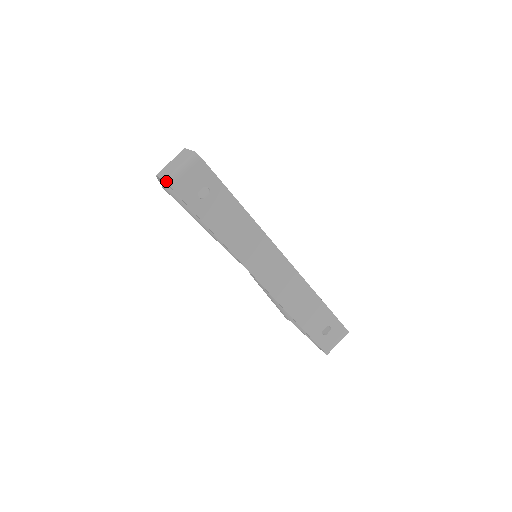
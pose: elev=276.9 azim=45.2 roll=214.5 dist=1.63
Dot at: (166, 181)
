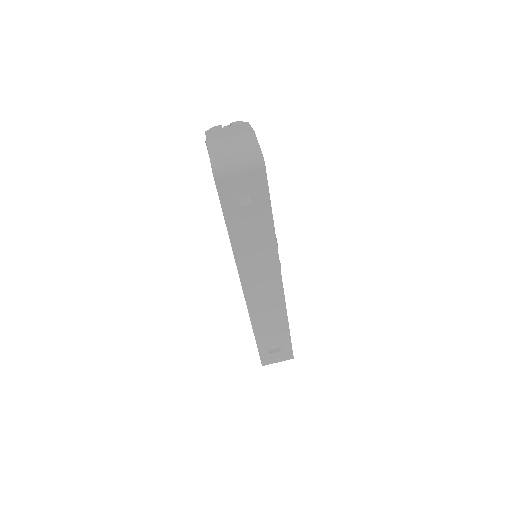
Dot at: (213, 170)
